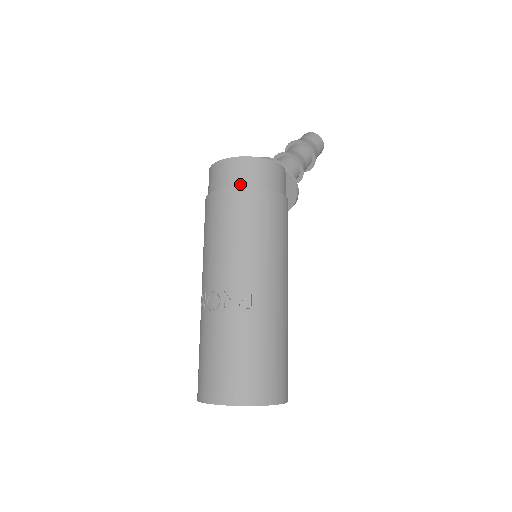
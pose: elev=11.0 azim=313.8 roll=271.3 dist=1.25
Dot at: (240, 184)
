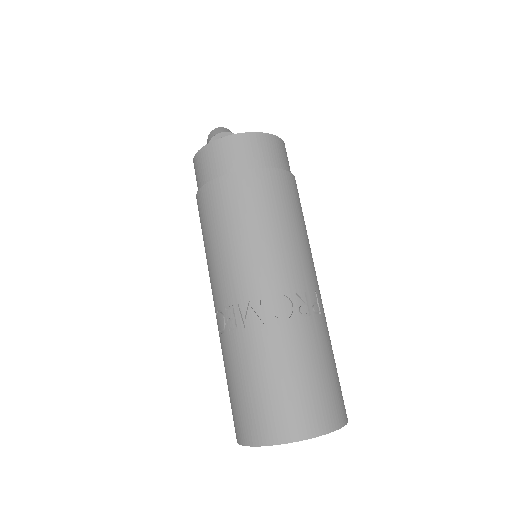
Dot at: (278, 166)
